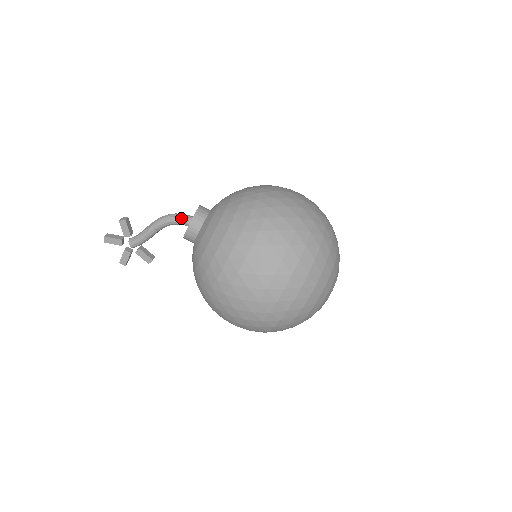
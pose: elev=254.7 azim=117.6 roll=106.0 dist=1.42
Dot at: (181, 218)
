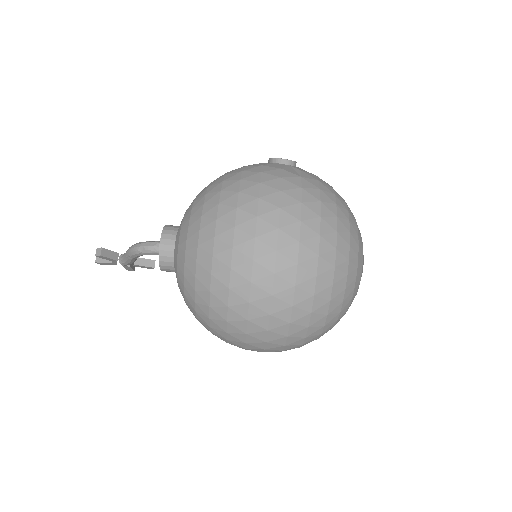
Dot at: (150, 252)
